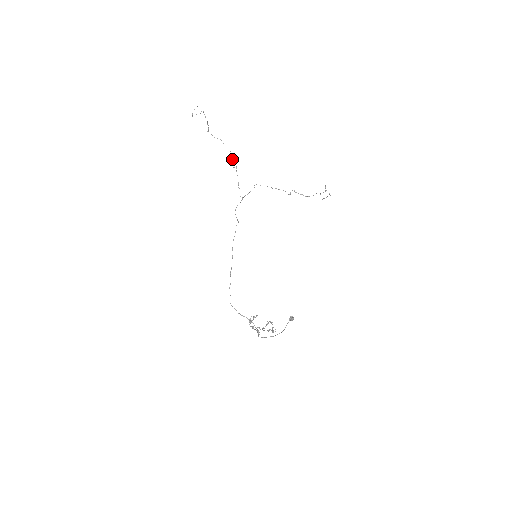
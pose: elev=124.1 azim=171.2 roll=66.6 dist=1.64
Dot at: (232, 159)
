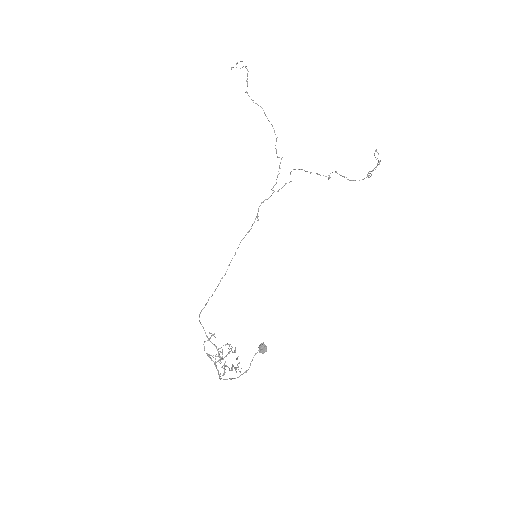
Dot at: occluded
